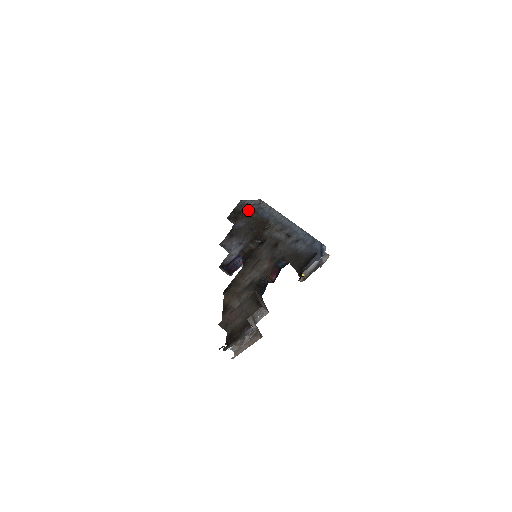
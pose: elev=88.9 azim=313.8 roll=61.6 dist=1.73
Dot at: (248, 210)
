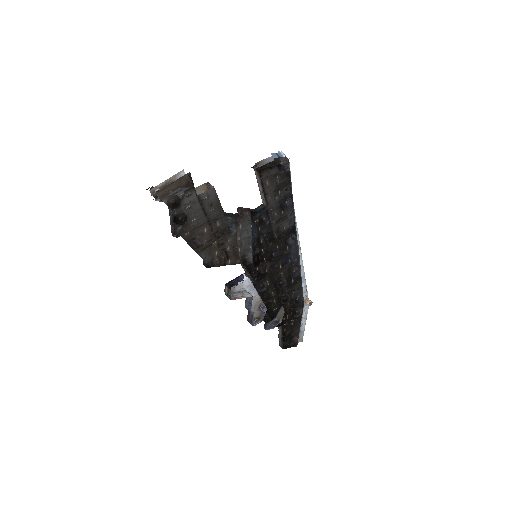
Dot at: occluded
